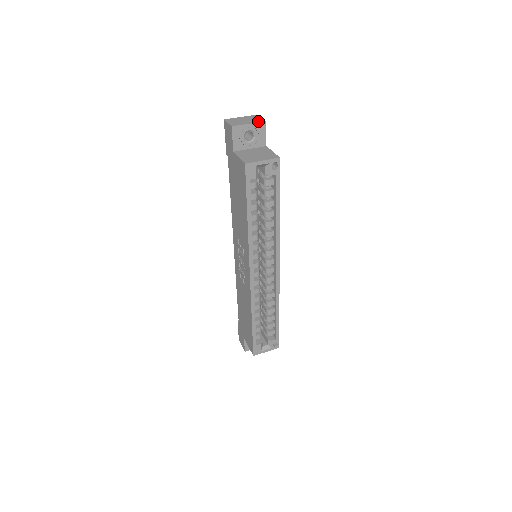
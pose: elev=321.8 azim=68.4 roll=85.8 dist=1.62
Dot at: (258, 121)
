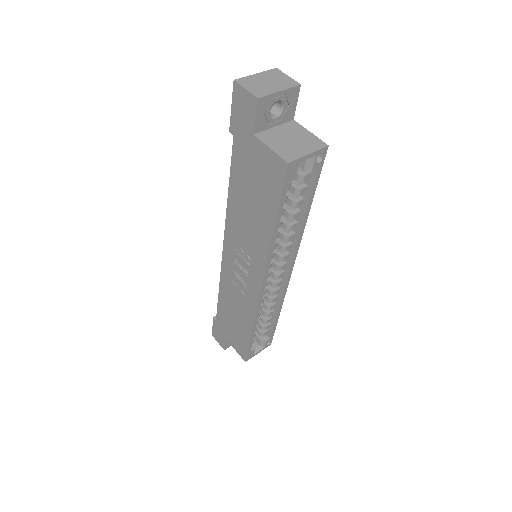
Dot at: (290, 85)
